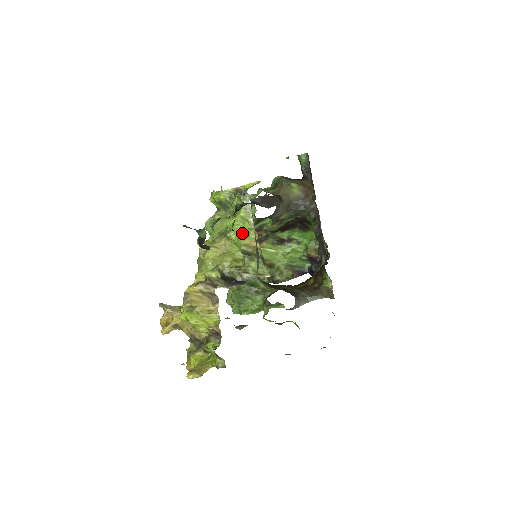
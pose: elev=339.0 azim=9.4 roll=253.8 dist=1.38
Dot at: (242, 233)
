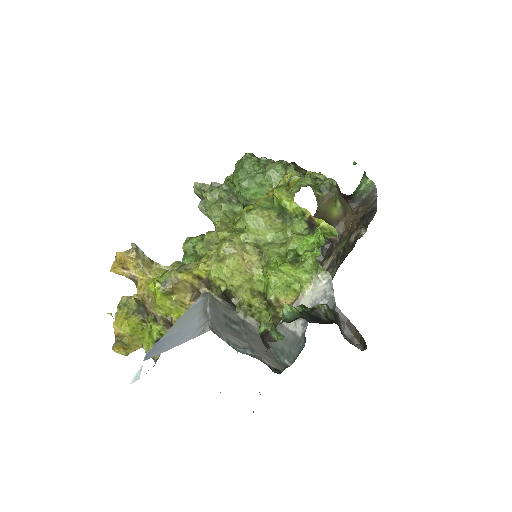
Dot at: (284, 284)
